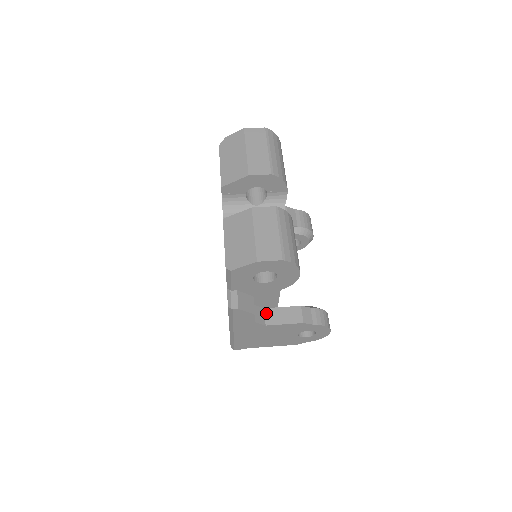
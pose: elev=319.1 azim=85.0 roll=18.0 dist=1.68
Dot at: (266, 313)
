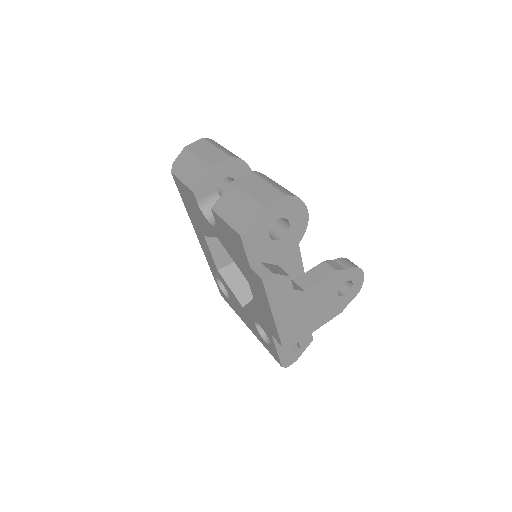
Dot at: (298, 283)
